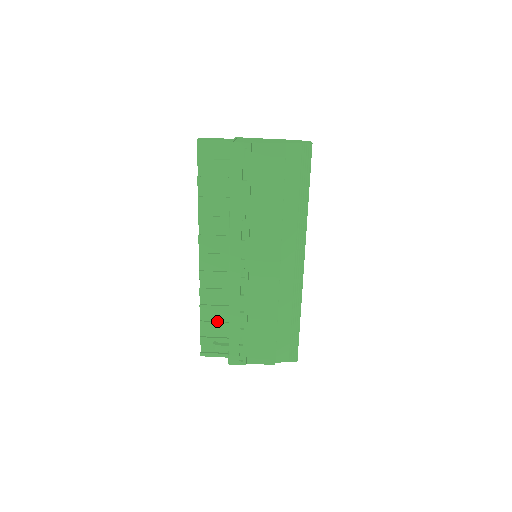
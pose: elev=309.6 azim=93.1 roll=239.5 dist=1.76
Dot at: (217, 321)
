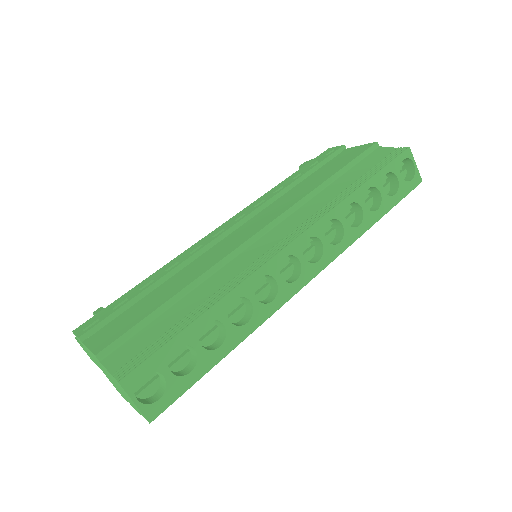
Dot at: occluded
